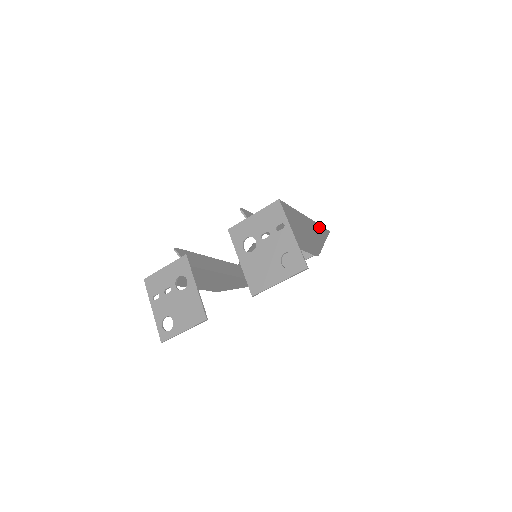
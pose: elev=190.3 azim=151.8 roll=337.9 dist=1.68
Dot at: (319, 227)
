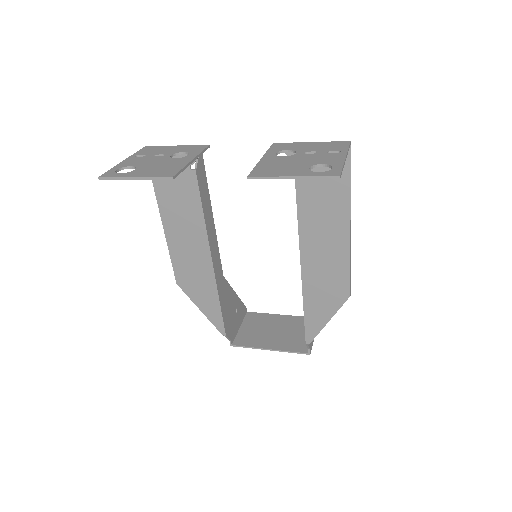
Dot at: (348, 267)
